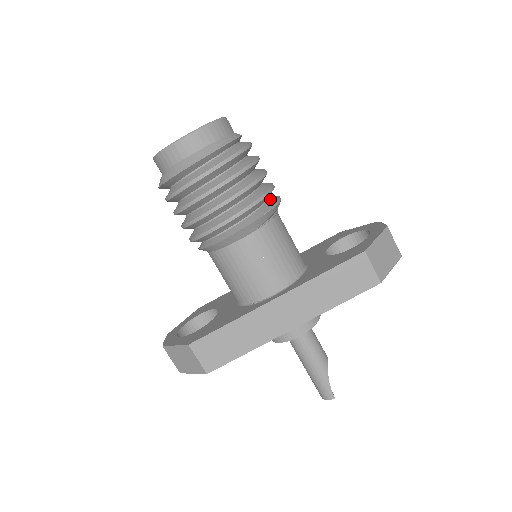
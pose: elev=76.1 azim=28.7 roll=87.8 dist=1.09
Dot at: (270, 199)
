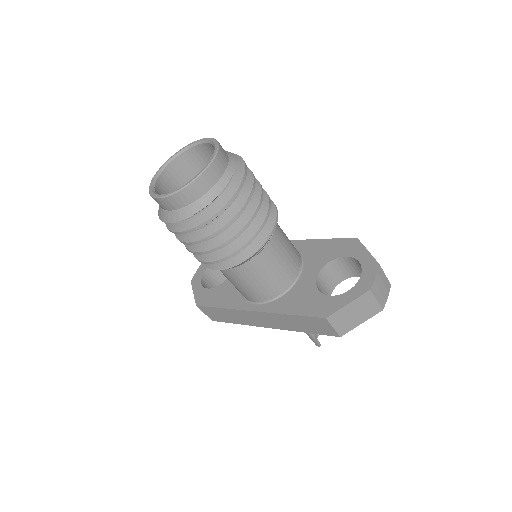
Dot at: (258, 237)
